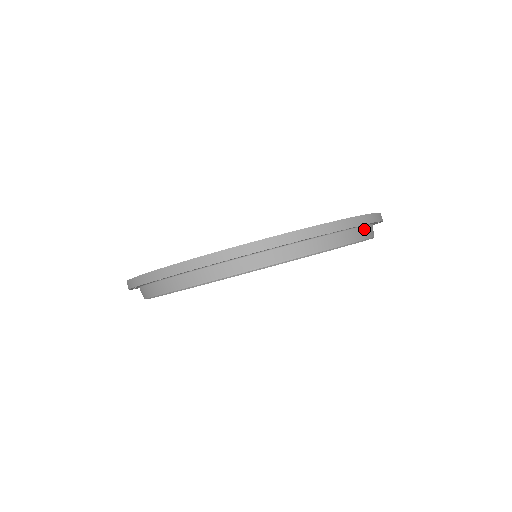
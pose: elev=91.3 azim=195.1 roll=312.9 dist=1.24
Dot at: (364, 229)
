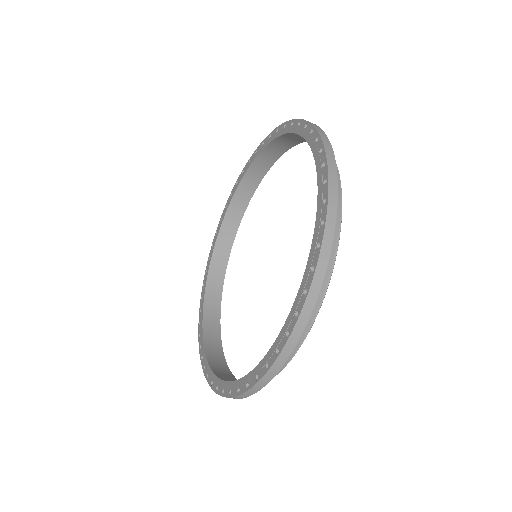
Dot at: occluded
